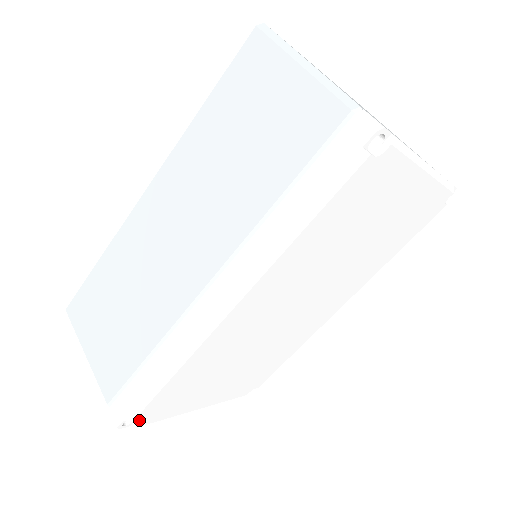
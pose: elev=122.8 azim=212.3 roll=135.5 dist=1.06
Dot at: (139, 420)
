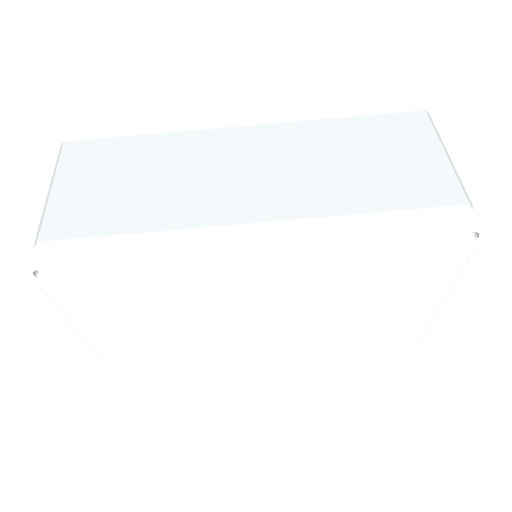
Dot at: (56, 281)
